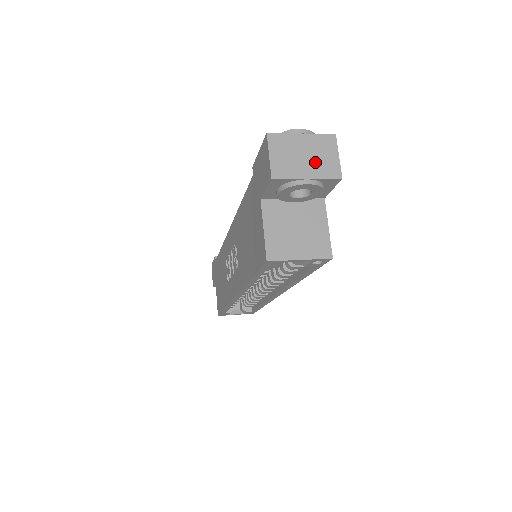
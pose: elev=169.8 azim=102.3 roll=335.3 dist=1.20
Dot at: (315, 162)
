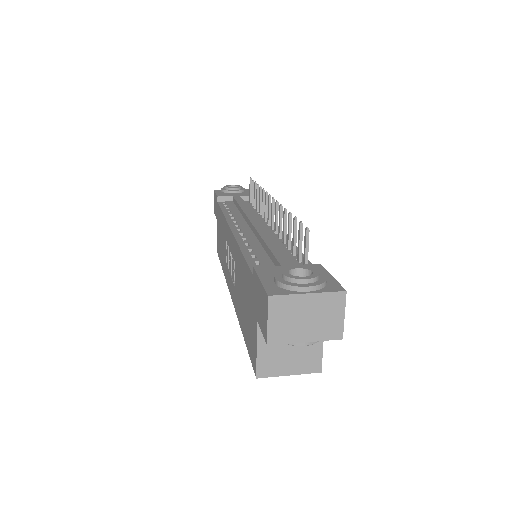
Dot at: (317, 324)
